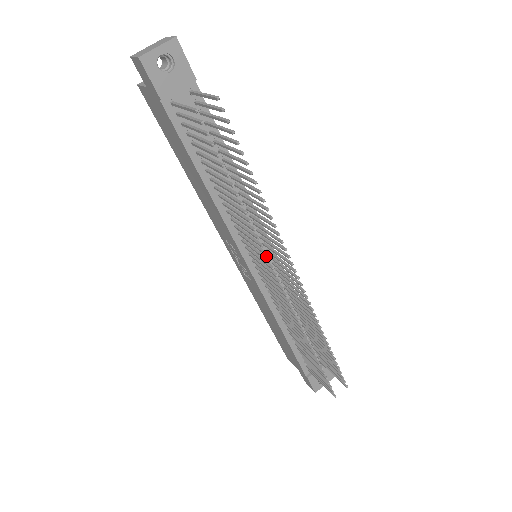
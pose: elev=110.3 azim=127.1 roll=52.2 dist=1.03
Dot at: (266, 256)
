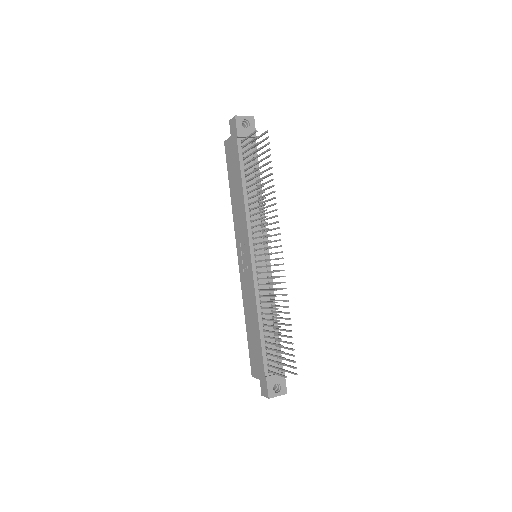
Dot at: (263, 253)
